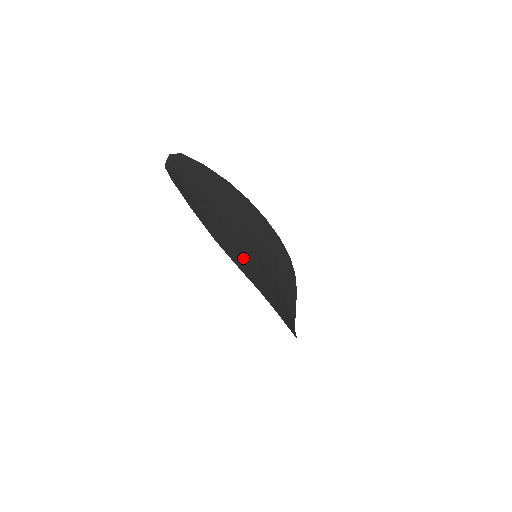
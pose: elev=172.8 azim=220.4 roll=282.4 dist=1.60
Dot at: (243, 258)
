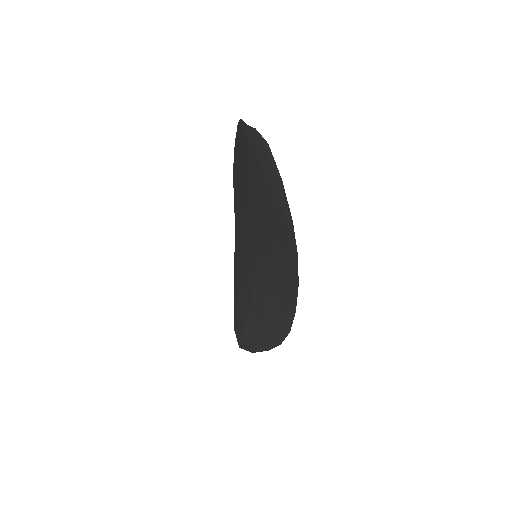
Dot at: (282, 249)
